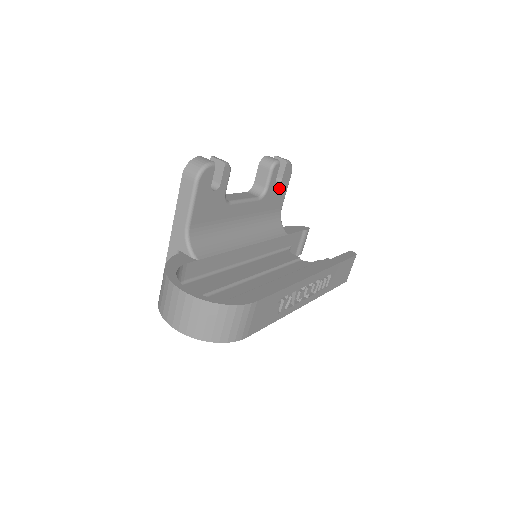
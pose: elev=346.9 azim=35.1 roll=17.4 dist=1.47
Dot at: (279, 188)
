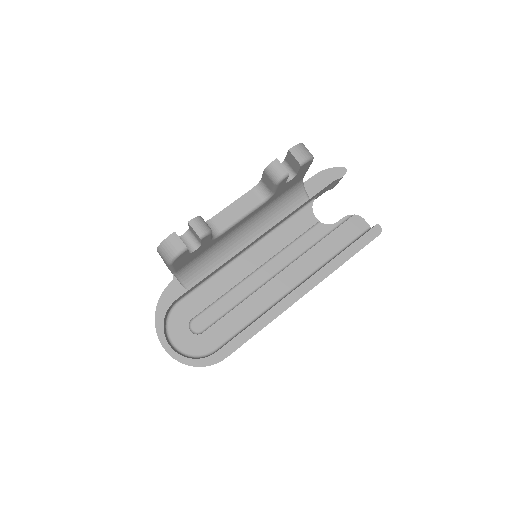
Dot at: (294, 178)
